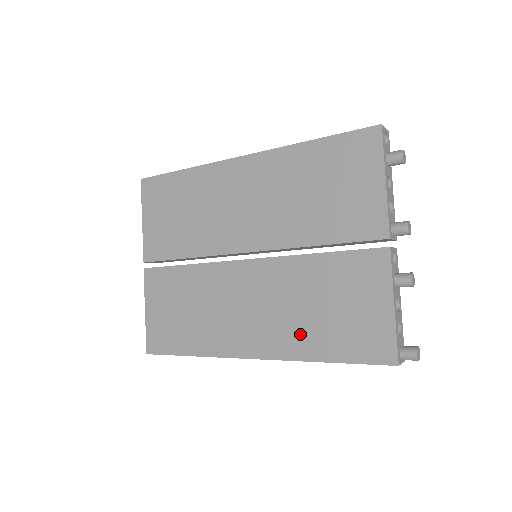
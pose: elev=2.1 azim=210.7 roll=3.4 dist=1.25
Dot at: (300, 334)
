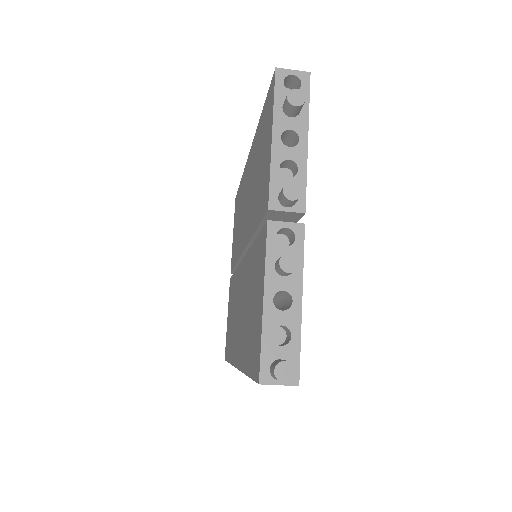
Dot at: (244, 340)
